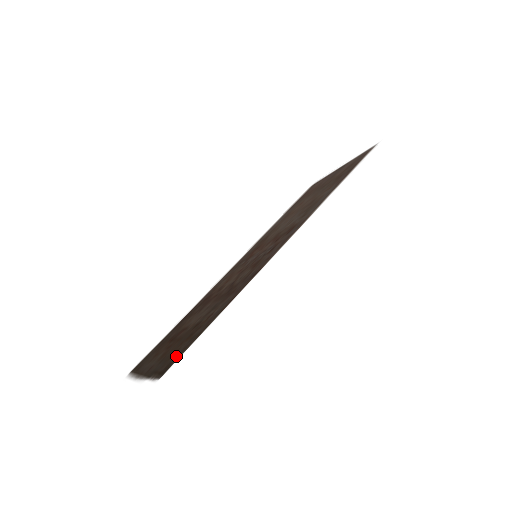
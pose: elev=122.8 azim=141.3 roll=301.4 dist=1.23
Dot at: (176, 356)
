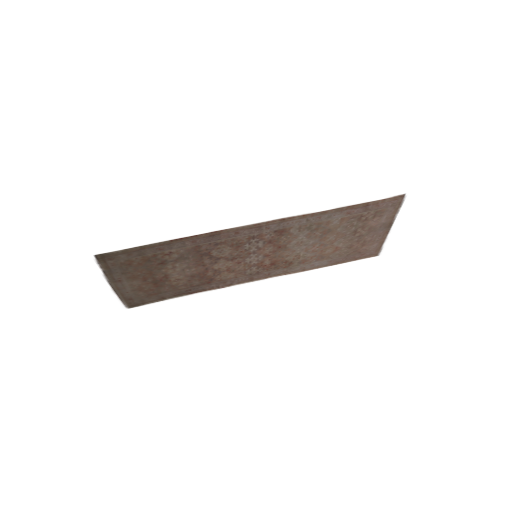
Dot at: (121, 256)
